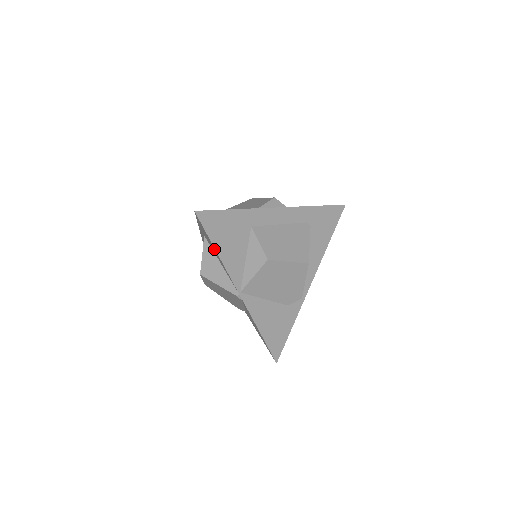
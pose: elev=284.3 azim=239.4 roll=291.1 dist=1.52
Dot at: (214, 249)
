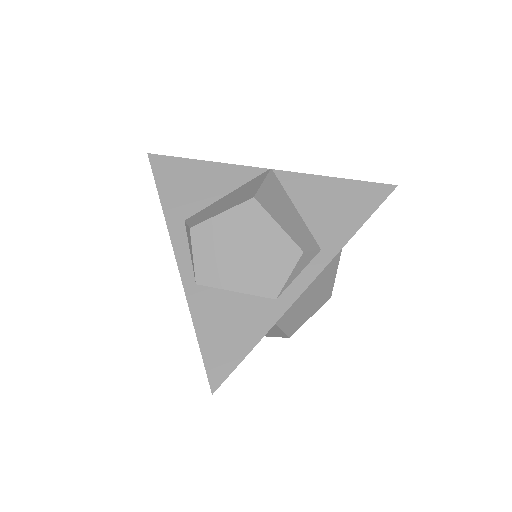
Dot at: occluded
